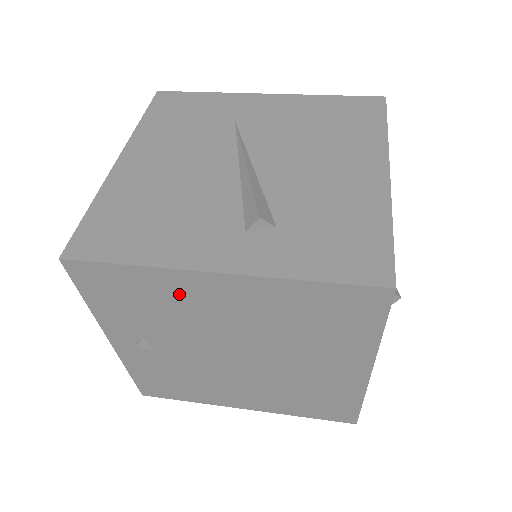
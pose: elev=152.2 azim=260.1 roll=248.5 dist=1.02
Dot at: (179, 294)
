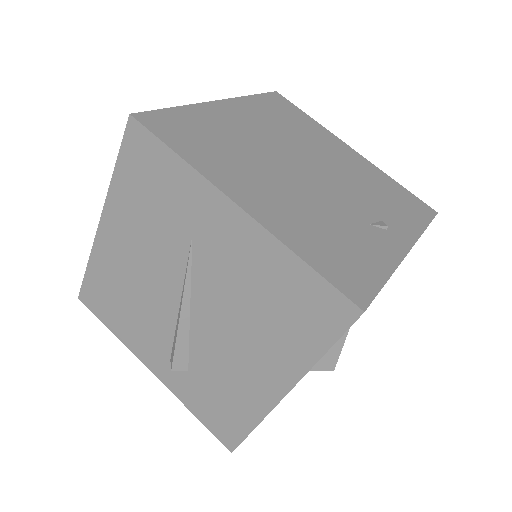
Dot at: occluded
